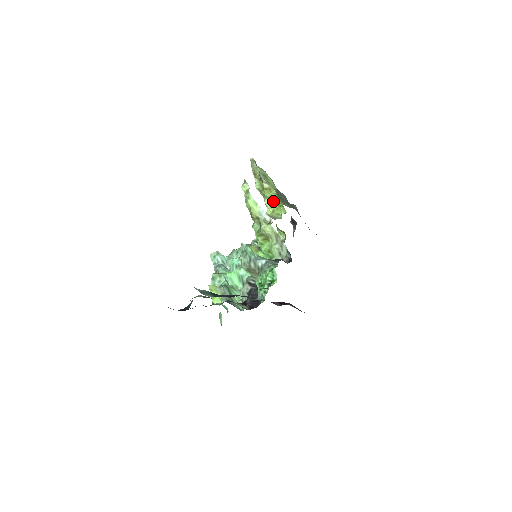
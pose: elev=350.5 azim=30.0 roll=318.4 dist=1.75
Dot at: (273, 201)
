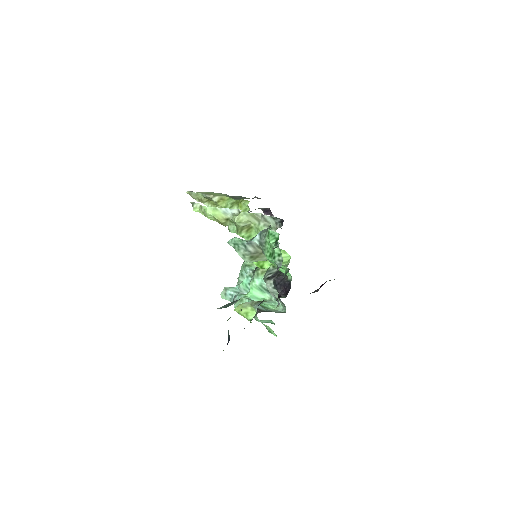
Dot at: (232, 205)
